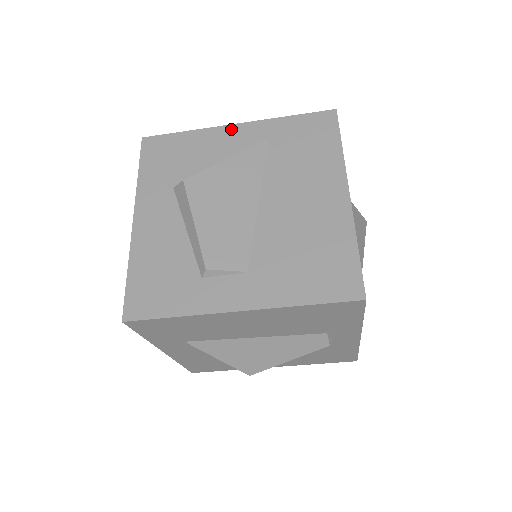
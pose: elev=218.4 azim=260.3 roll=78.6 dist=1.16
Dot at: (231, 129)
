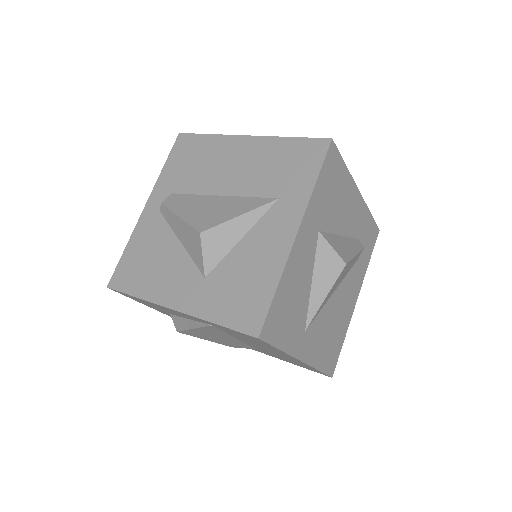
Dot at: occluded
